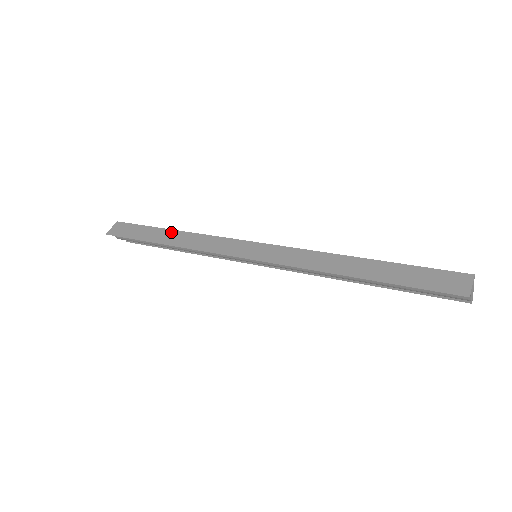
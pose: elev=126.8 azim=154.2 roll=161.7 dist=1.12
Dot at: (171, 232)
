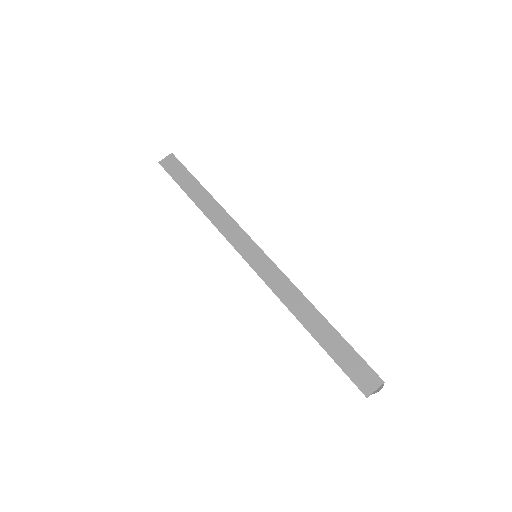
Dot at: (205, 194)
